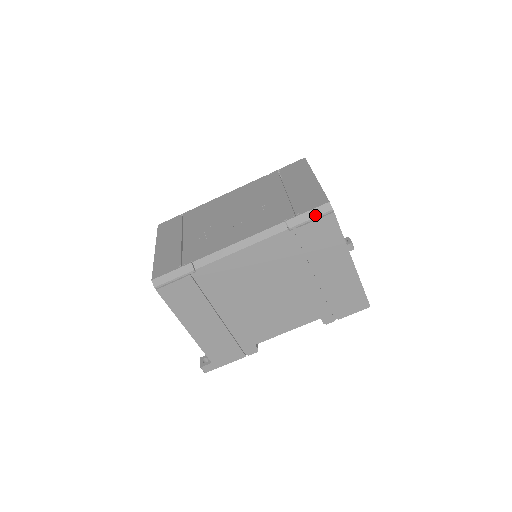
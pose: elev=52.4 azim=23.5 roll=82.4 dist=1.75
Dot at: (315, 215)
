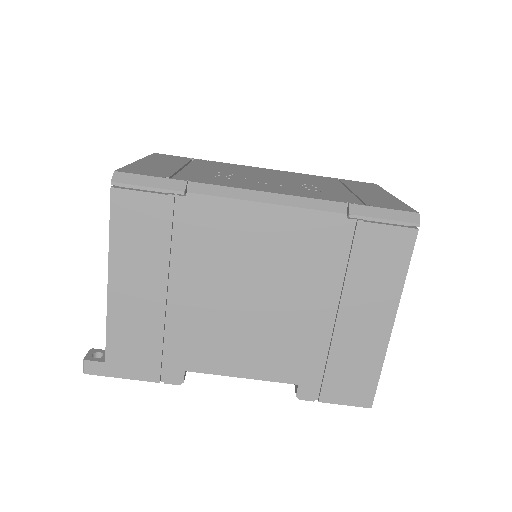
Dot at: (393, 217)
